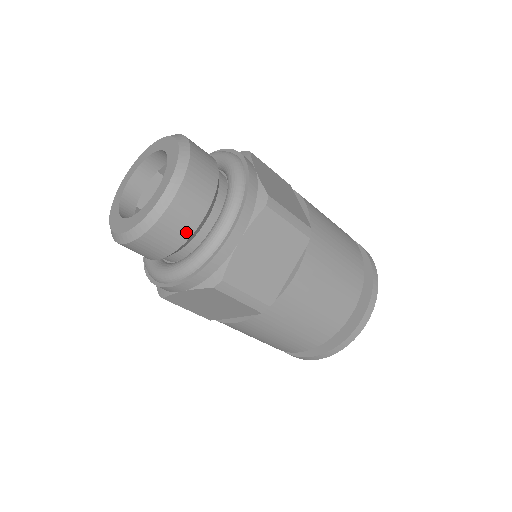
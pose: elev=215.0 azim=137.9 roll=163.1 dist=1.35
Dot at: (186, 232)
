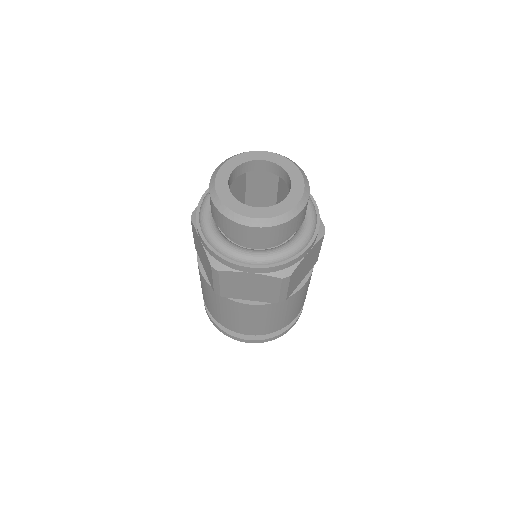
Dot at: (238, 237)
